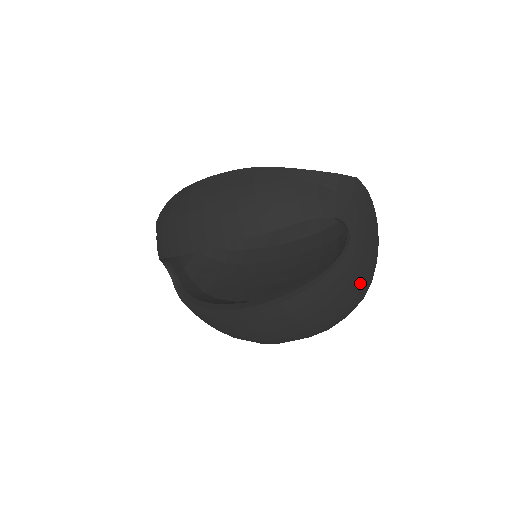
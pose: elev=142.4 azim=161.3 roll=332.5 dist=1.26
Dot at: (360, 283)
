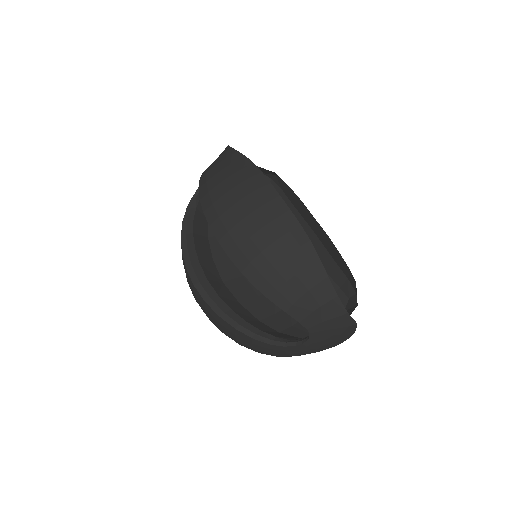
Dot at: (281, 356)
